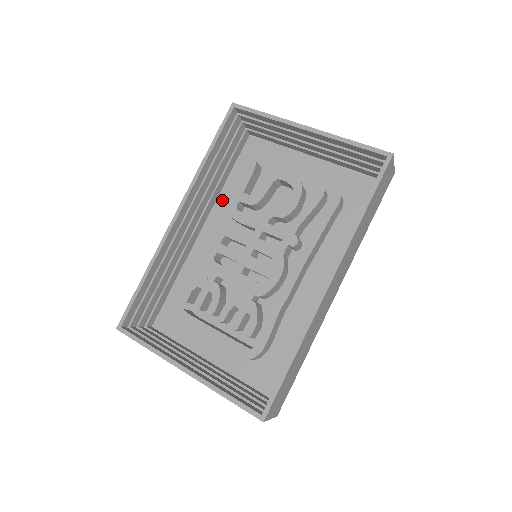
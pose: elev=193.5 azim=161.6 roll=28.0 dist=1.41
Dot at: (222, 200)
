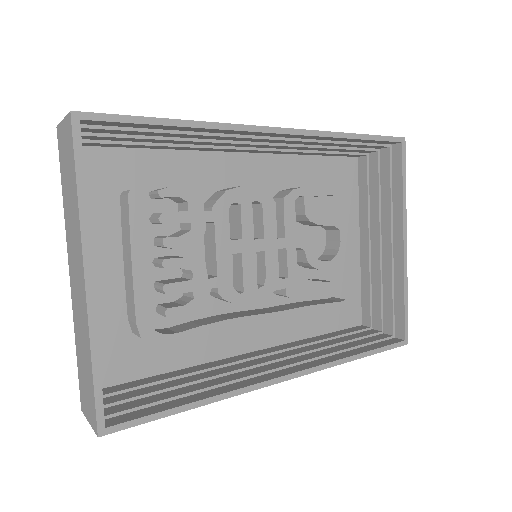
Dot at: (286, 162)
